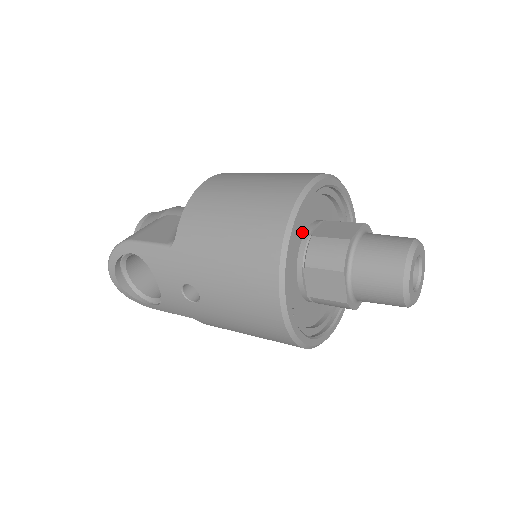
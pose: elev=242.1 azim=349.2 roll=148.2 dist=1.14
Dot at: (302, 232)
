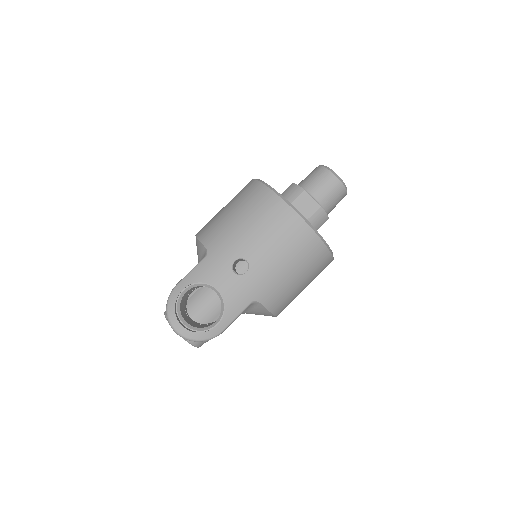
Dot at: occluded
